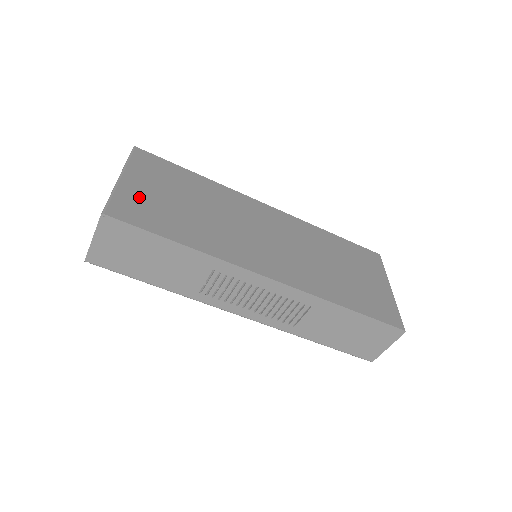
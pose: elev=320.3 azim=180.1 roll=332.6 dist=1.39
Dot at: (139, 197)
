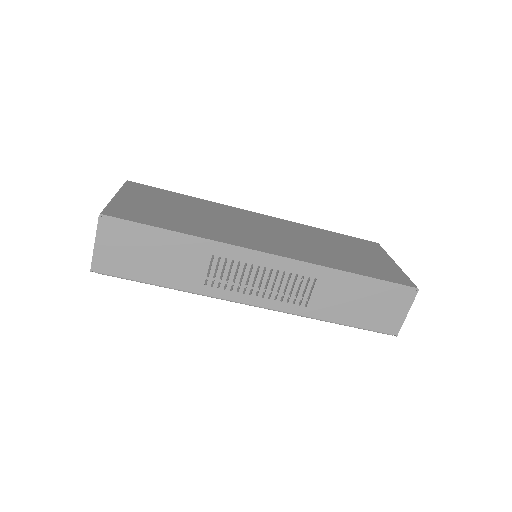
Dot at: (134, 206)
